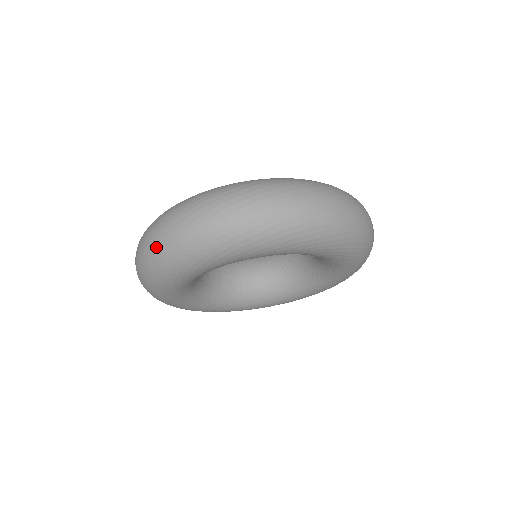
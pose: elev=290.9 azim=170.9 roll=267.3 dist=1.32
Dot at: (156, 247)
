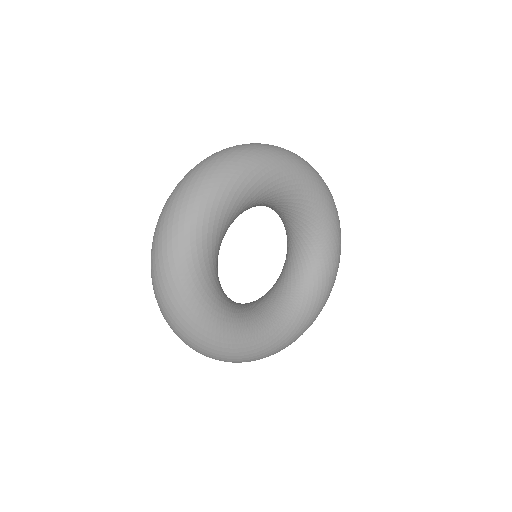
Dot at: (237, 148)
